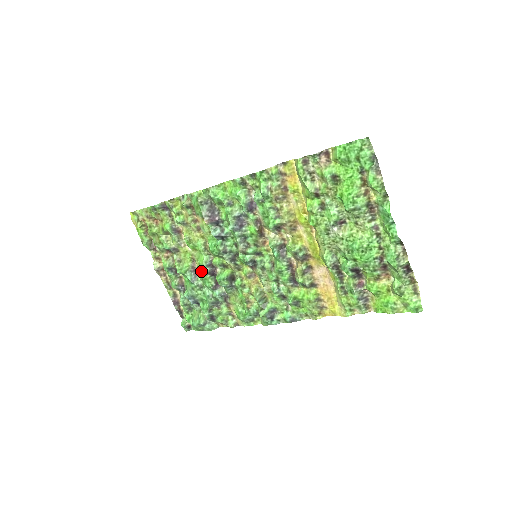
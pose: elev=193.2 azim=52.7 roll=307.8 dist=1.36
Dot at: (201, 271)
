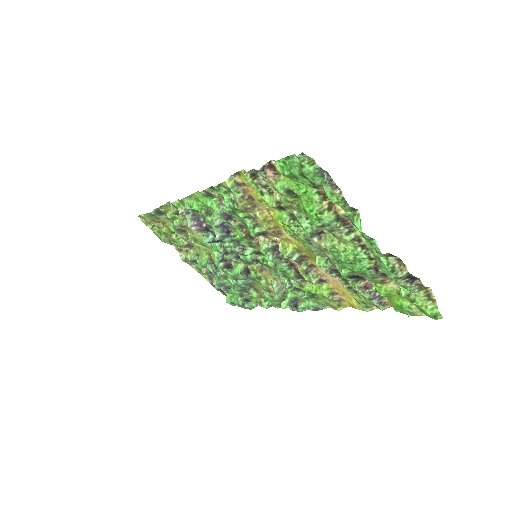
Dot at: (217, 266)
